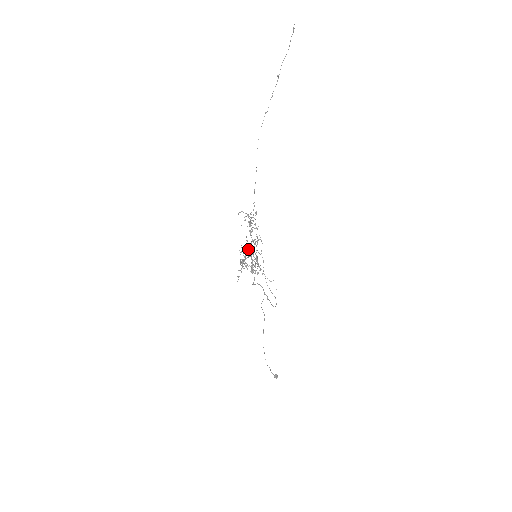
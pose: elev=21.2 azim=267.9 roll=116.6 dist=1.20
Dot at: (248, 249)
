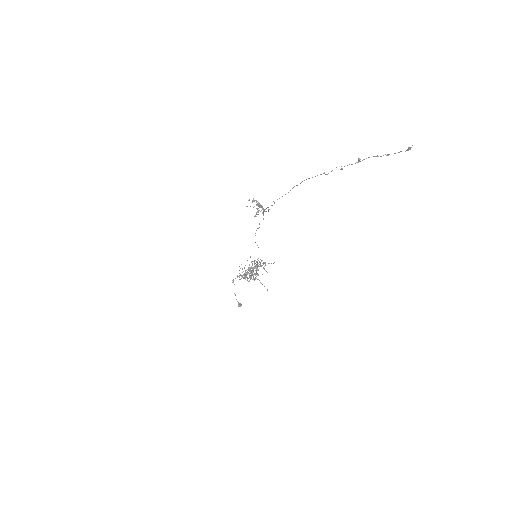
Dot at: occluded
